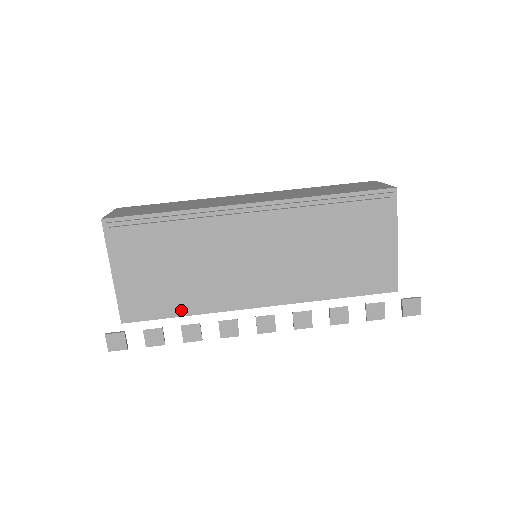
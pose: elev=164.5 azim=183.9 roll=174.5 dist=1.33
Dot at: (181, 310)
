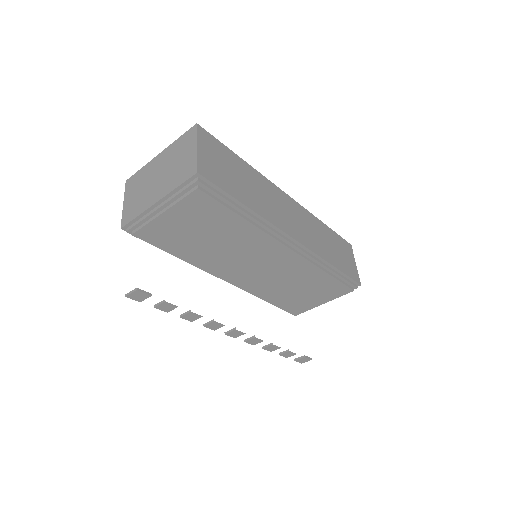
Dot at: (177, 255)
